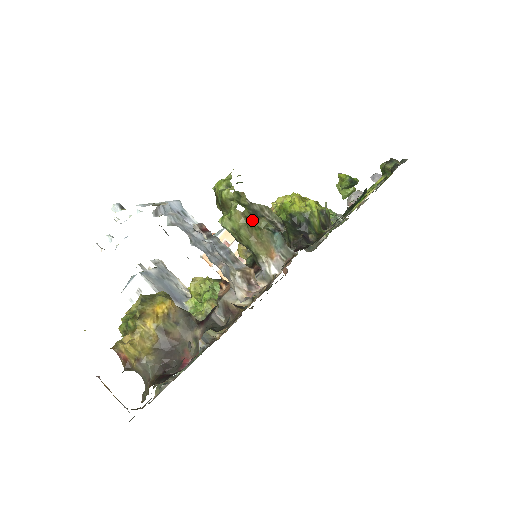
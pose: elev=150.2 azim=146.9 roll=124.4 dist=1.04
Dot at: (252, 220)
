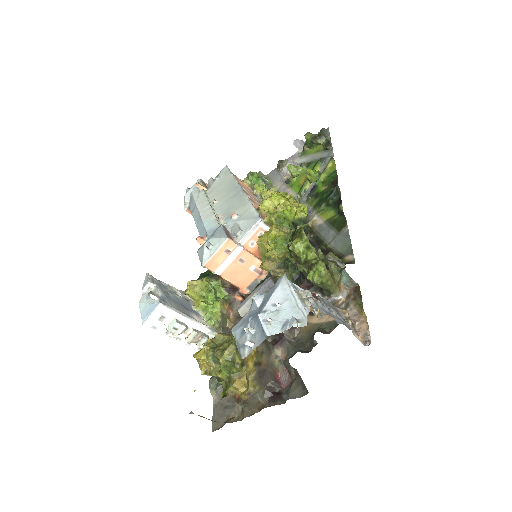
Dot at: (329, 269)
